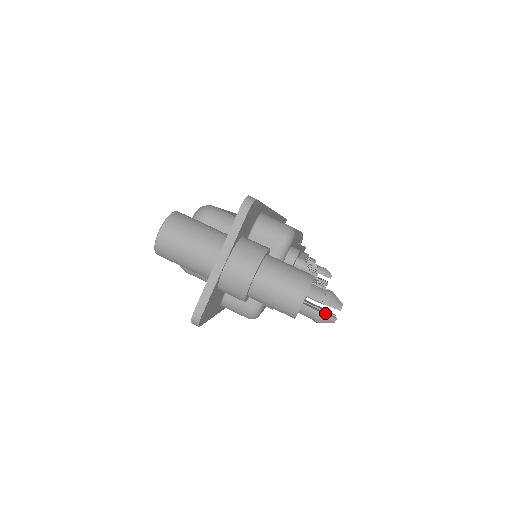
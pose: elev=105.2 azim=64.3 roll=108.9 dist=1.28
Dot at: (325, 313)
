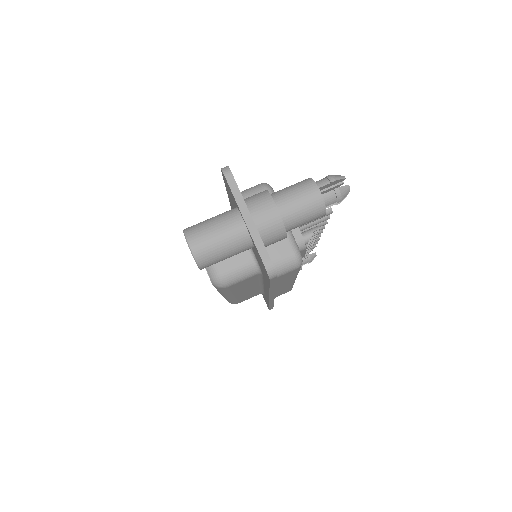
Dot at: (339, 188)
